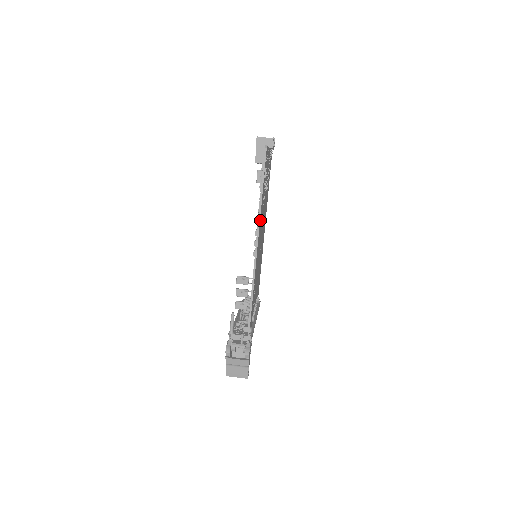
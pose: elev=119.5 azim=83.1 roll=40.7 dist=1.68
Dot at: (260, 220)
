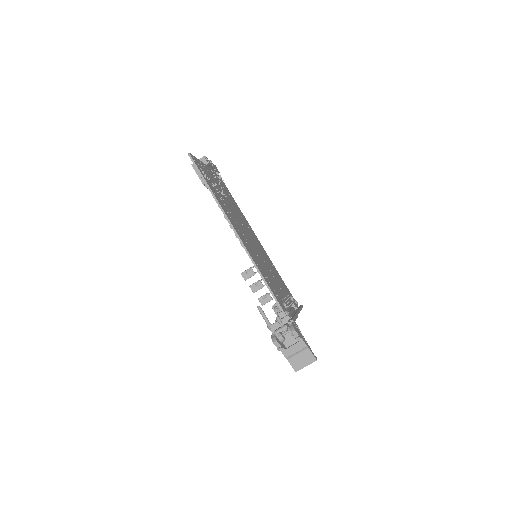
Dot at: (227, 214)
